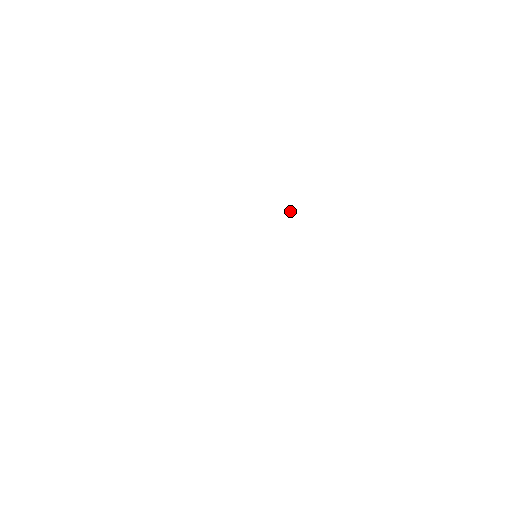
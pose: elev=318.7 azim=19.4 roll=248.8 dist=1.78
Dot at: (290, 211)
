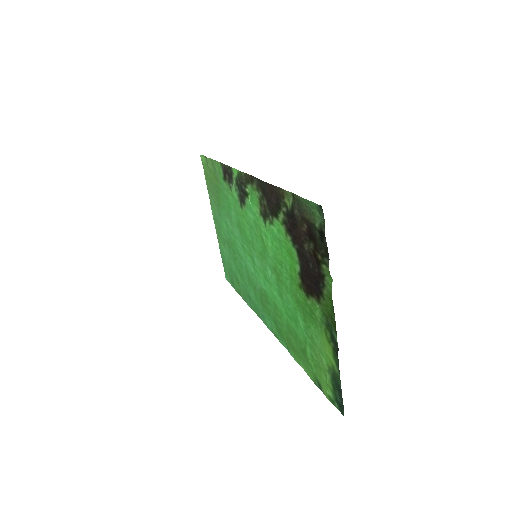
Dot at: (218, 237)
